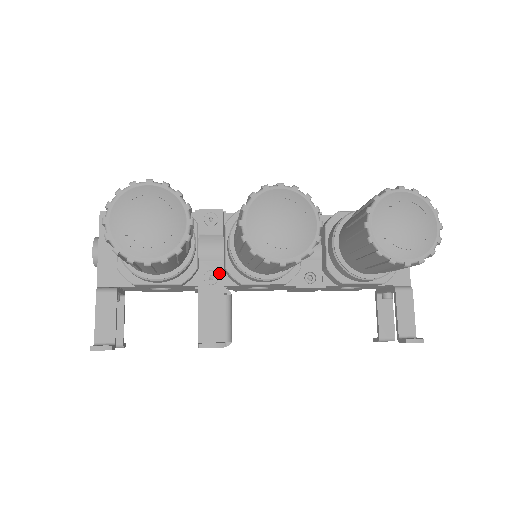
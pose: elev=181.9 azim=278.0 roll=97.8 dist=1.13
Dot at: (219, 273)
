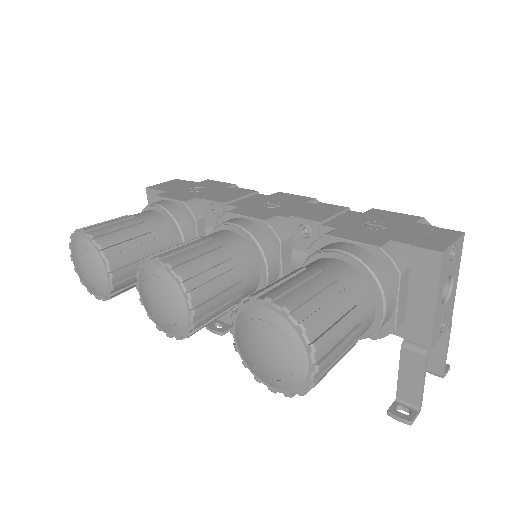
Dot at: occluded
